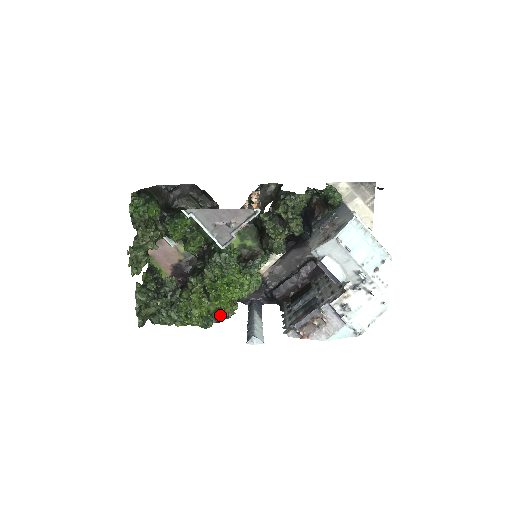
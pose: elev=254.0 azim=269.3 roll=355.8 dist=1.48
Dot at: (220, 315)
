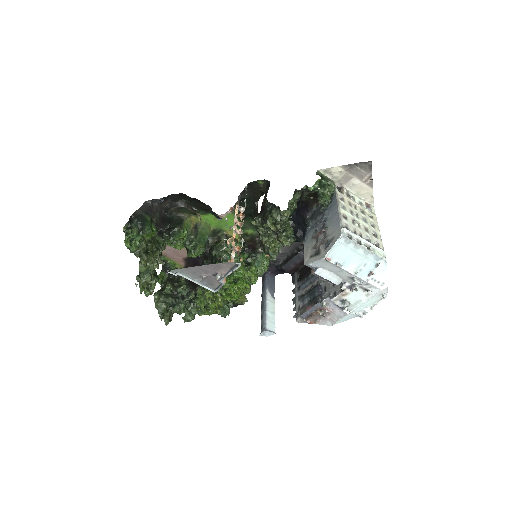
Dot at: (235, 303)
